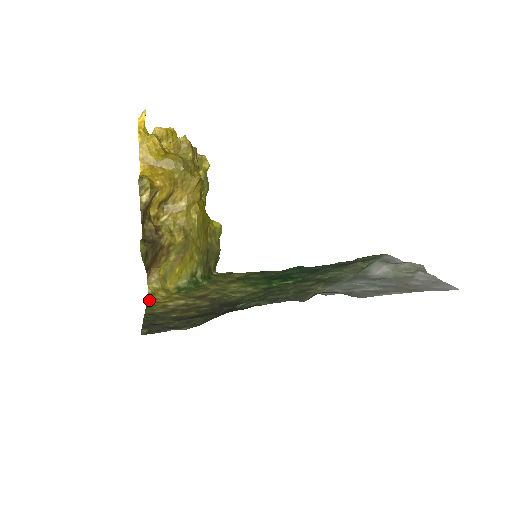
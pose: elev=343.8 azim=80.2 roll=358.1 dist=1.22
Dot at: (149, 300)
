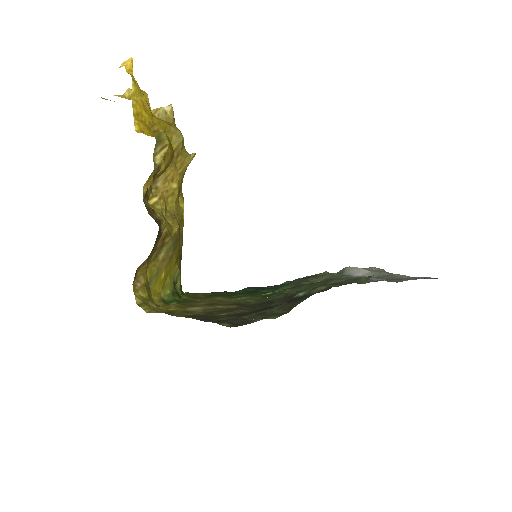
Dot at: (148, 310)
